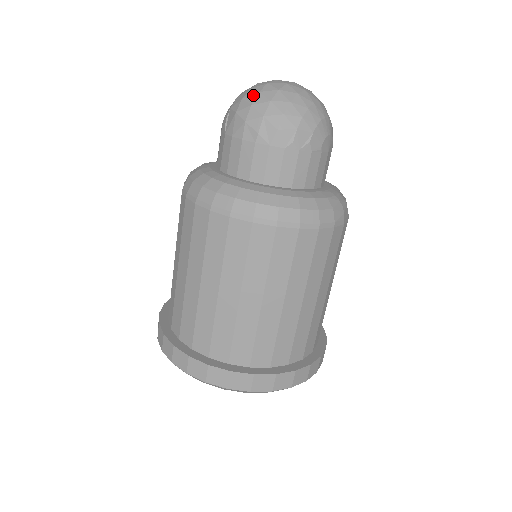
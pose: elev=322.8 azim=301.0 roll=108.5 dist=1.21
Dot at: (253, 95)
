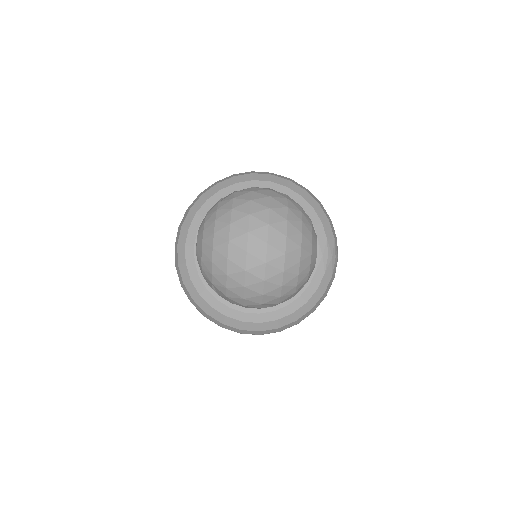
Dot at: (239, 289)
